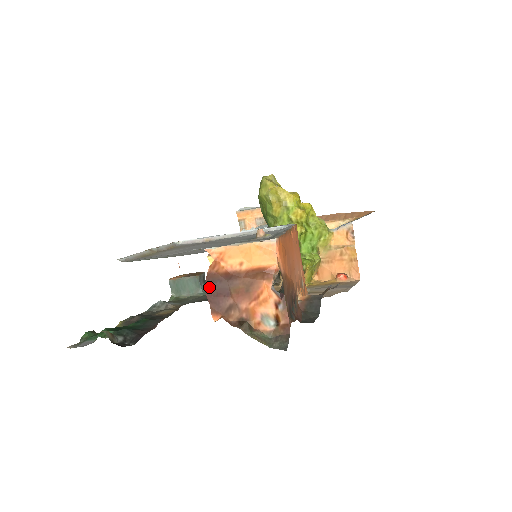
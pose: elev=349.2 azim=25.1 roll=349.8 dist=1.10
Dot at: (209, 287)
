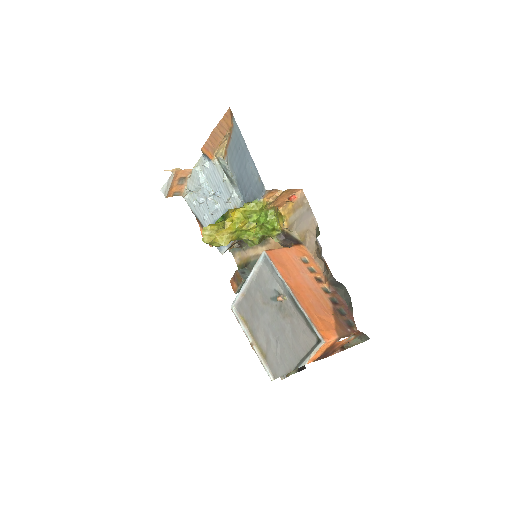
Dot at: (320, 359)
